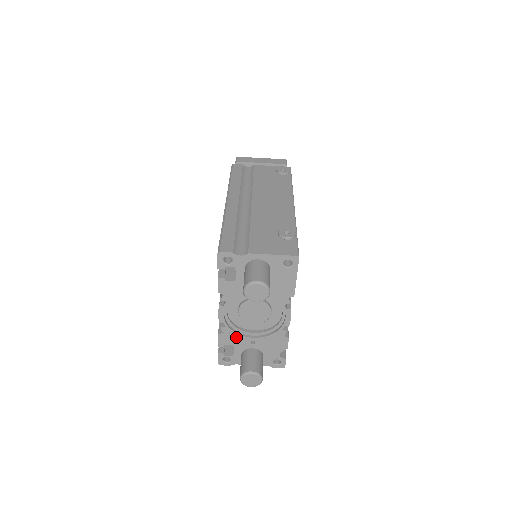
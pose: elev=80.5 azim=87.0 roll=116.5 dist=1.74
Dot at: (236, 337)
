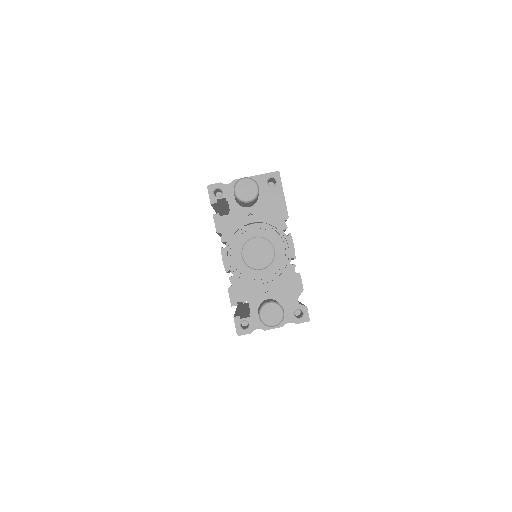
Dot at: (247, 288)
